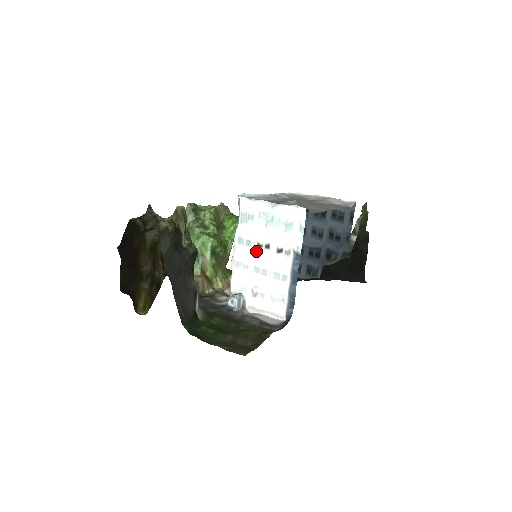
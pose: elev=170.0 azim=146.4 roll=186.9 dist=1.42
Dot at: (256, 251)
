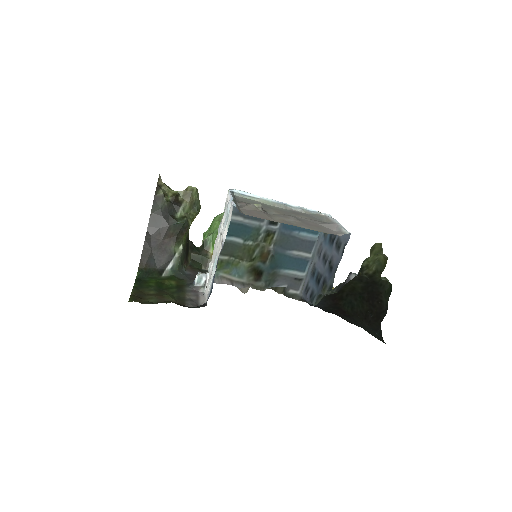
Dot at: (218, 239)
